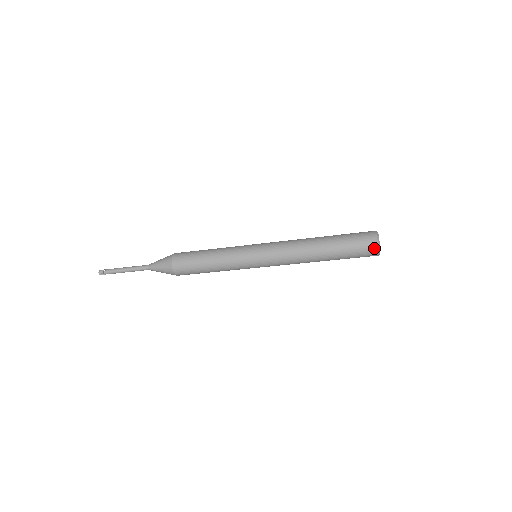
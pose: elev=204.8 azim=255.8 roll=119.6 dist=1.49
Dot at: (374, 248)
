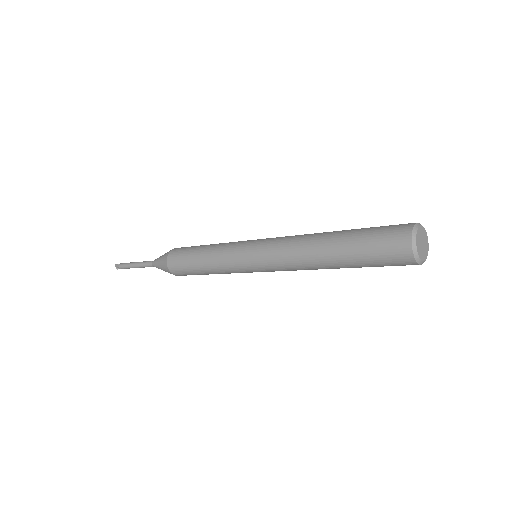
Dot at: (409, 262)
